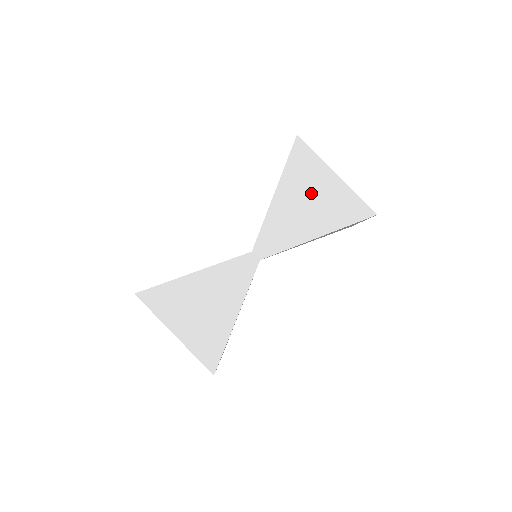
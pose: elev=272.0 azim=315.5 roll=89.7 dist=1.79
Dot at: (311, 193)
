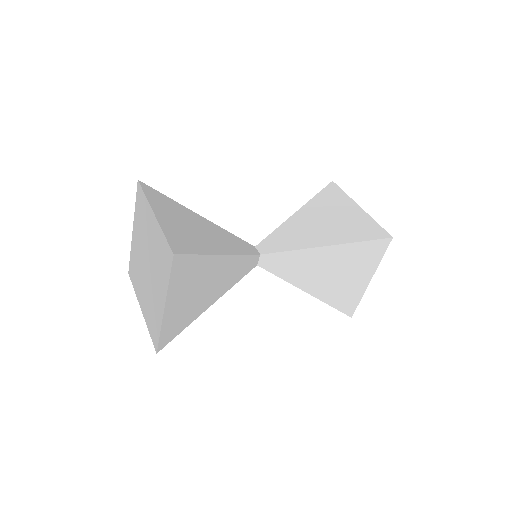
Dot at: (333, 215)
